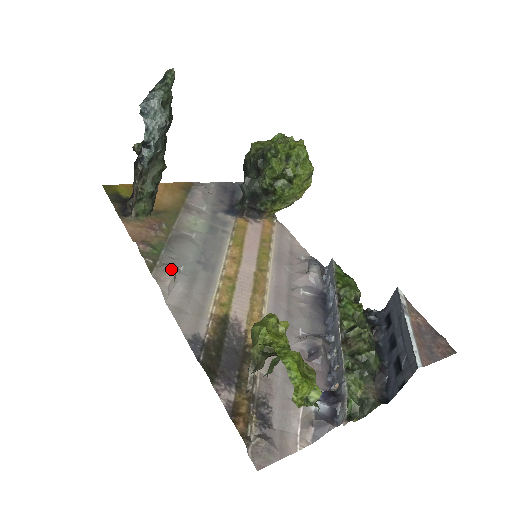
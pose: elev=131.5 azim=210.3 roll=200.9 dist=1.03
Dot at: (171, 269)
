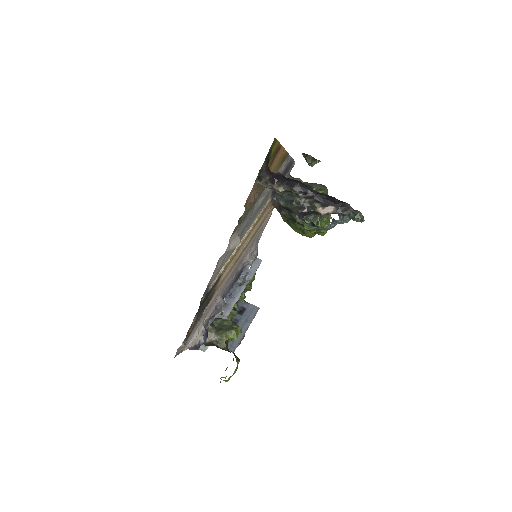
Dot at: occluded
